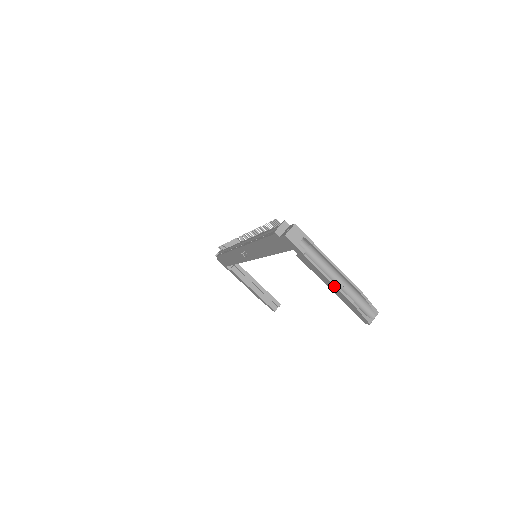
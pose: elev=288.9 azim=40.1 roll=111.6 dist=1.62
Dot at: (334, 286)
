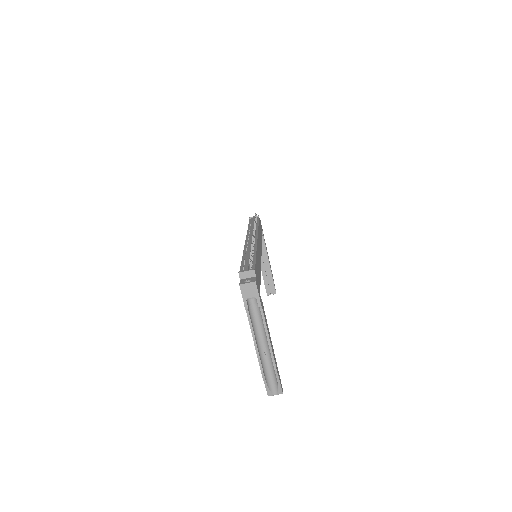
Dot at: (256, 350)
